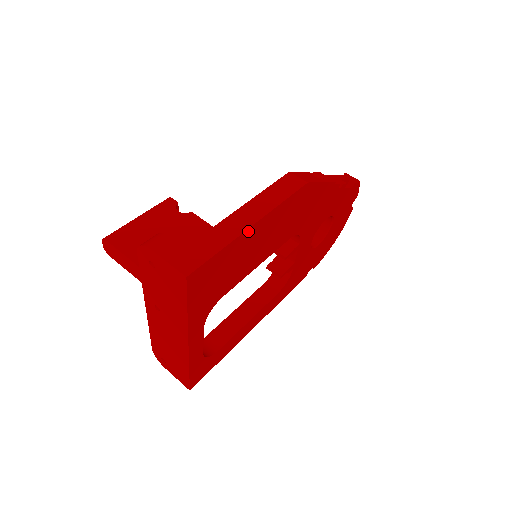
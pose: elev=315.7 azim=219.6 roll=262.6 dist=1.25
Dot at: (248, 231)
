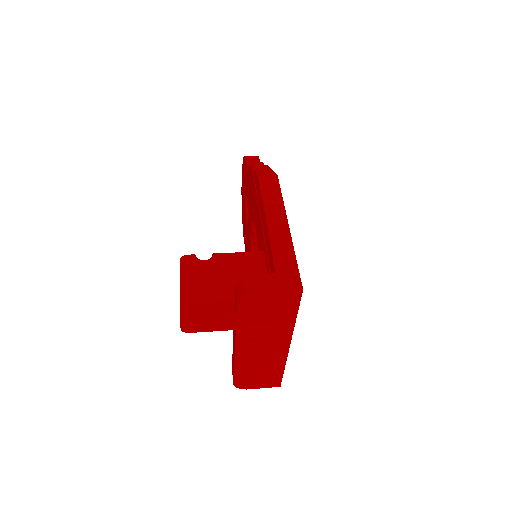
Dot at: (289, 233)
